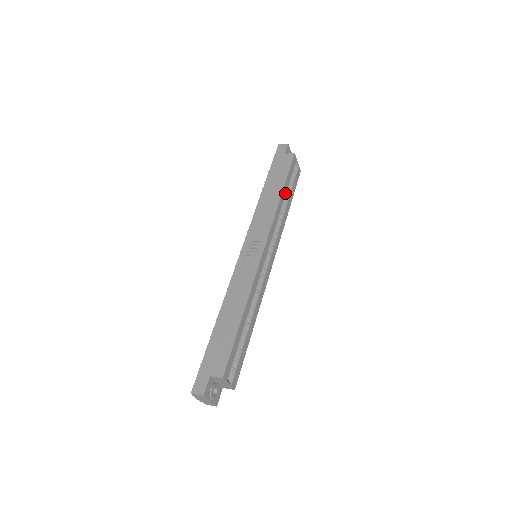
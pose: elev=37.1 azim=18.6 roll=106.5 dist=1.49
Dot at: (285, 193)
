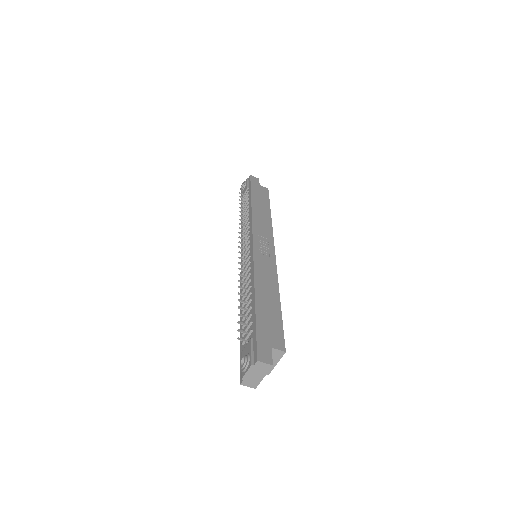
Dot at: occluded
